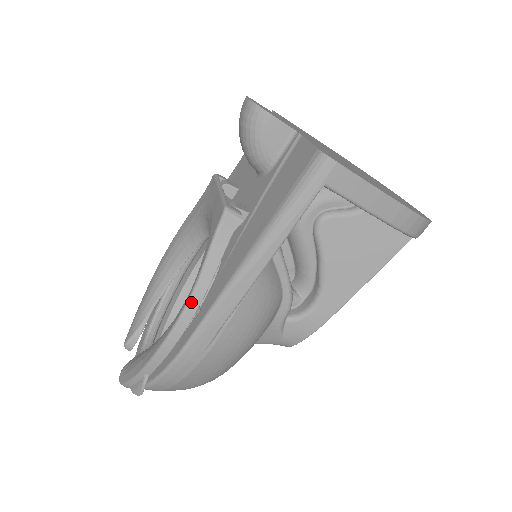
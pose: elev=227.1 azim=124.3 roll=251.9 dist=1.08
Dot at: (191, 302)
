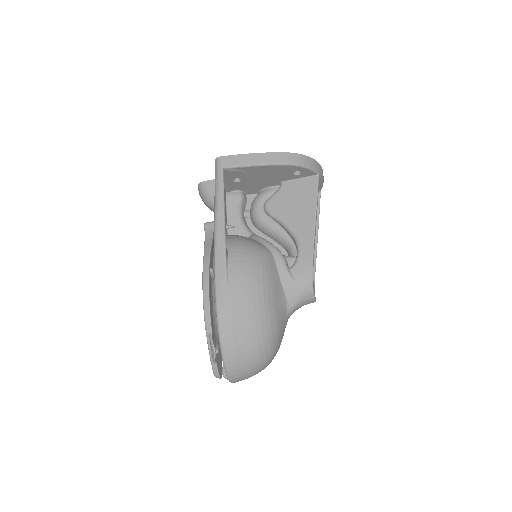
Dot at: (204, 266)
